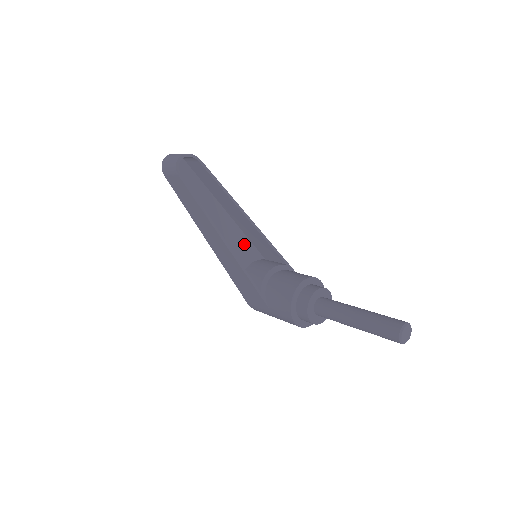
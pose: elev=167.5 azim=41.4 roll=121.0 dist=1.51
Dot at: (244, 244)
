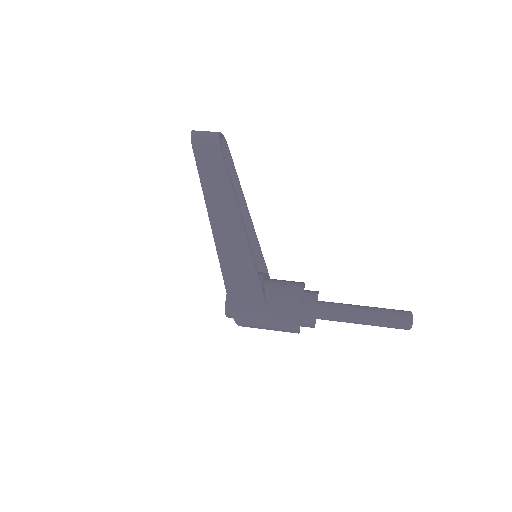
Dot at: occluded
